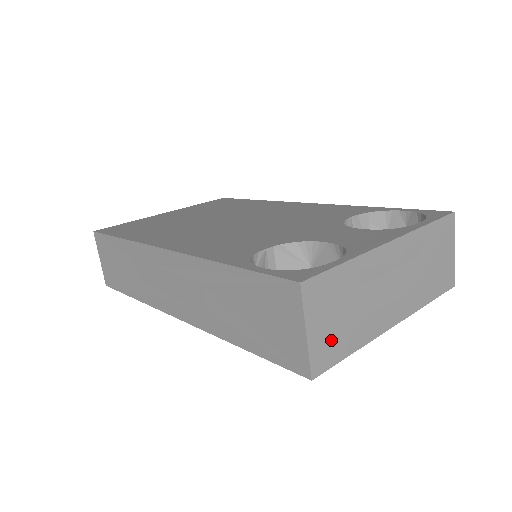
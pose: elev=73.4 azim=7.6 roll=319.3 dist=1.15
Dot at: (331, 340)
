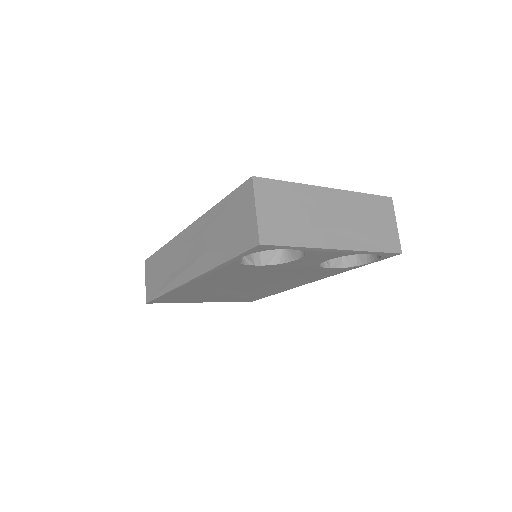
Dot at: (277, 226)
